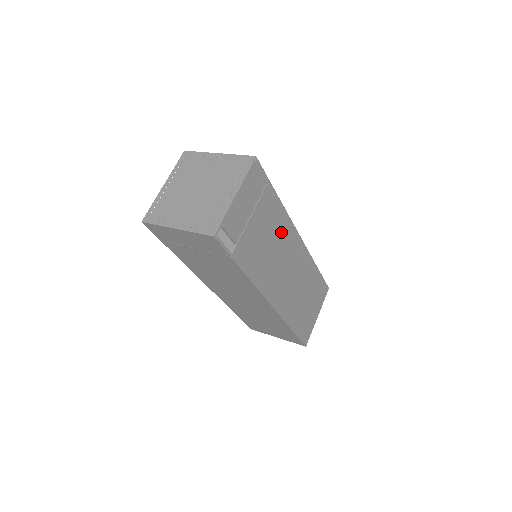
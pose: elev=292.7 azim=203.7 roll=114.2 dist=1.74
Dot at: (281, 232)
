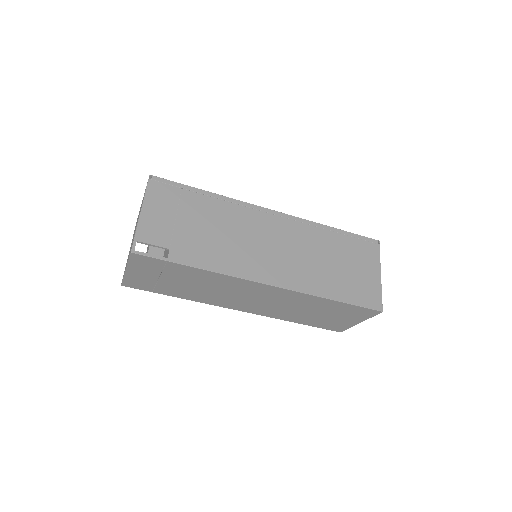
Dot at: (236, 218)
